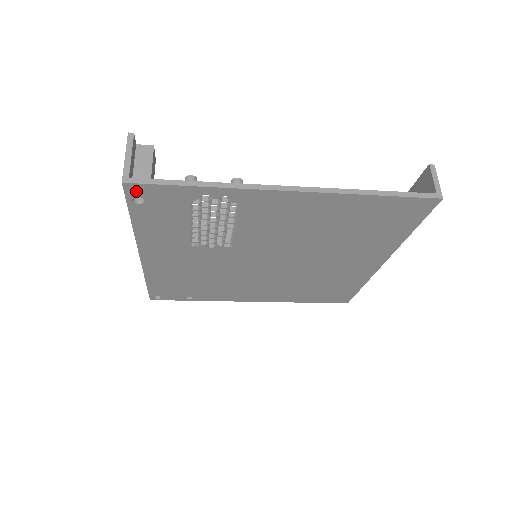
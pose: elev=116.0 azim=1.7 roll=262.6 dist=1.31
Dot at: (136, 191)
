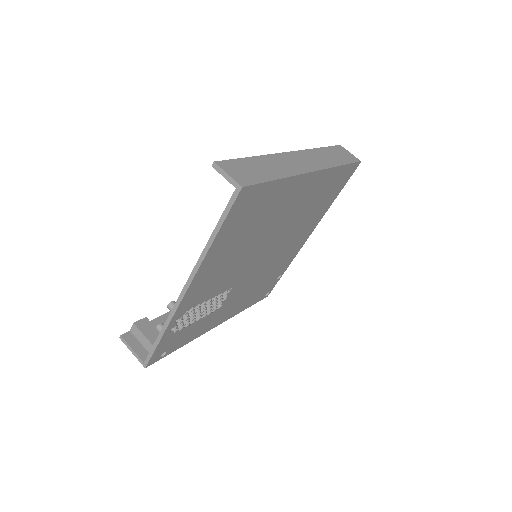
Dot at: (155, 359)
